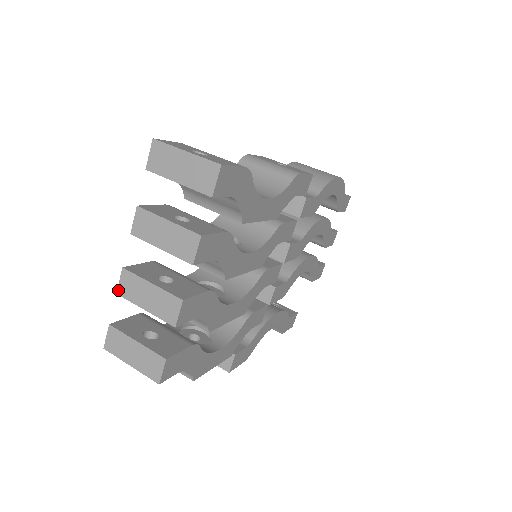
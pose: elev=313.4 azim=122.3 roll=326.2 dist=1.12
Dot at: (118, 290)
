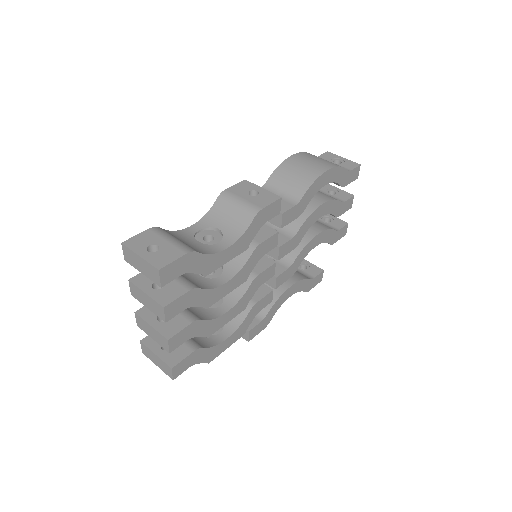
Dot at: (137, 324)
